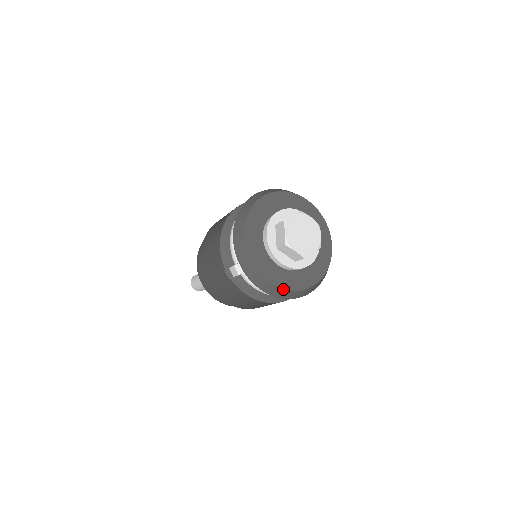
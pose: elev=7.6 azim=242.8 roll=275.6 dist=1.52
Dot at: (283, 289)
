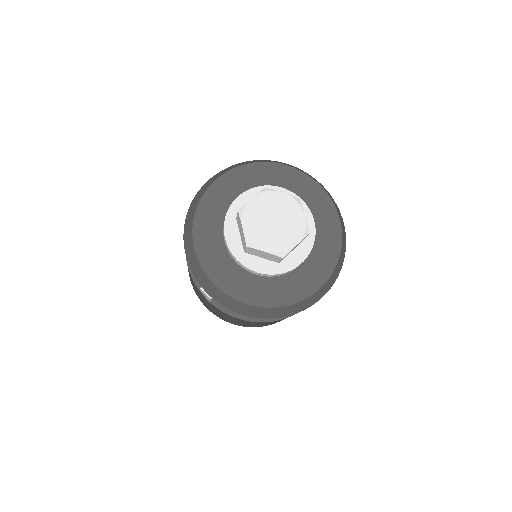
Dot at: (270, 307)
